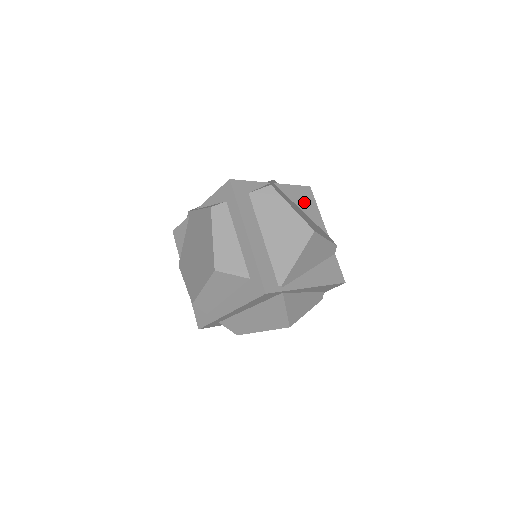
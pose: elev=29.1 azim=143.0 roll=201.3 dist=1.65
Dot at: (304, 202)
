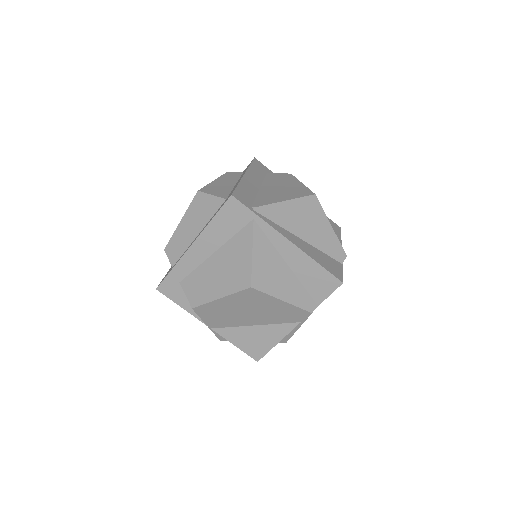
Dot at: occluded
